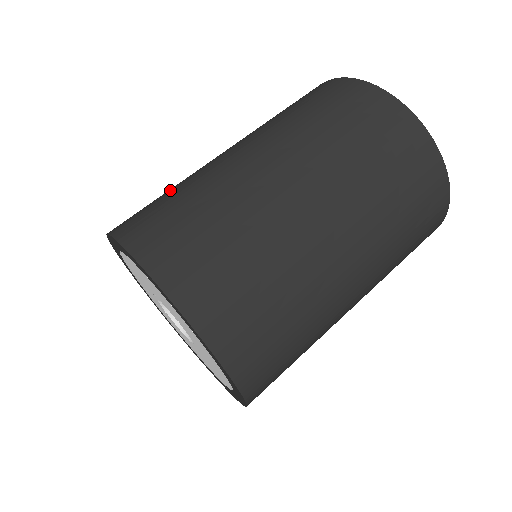
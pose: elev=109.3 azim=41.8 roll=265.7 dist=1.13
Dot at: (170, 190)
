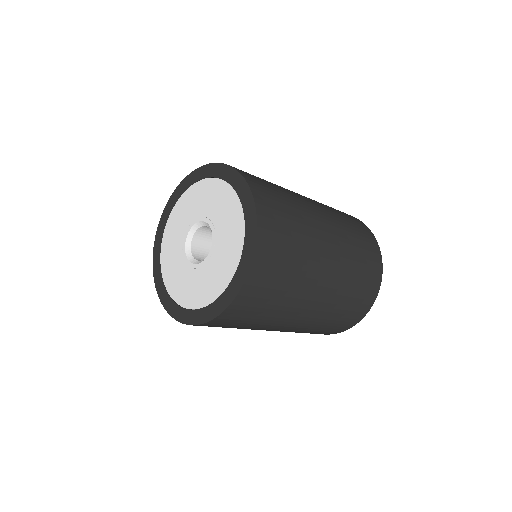
Dot at: occluded
